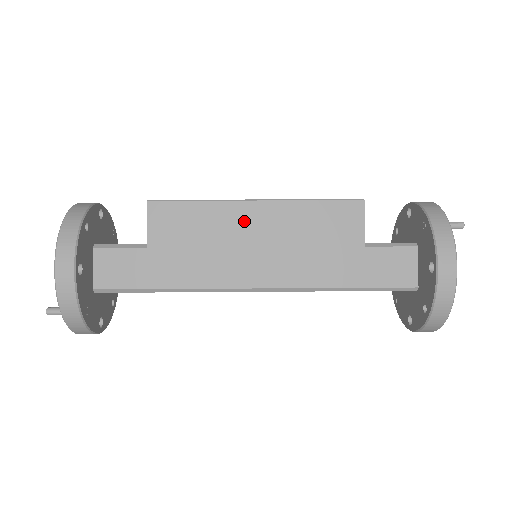
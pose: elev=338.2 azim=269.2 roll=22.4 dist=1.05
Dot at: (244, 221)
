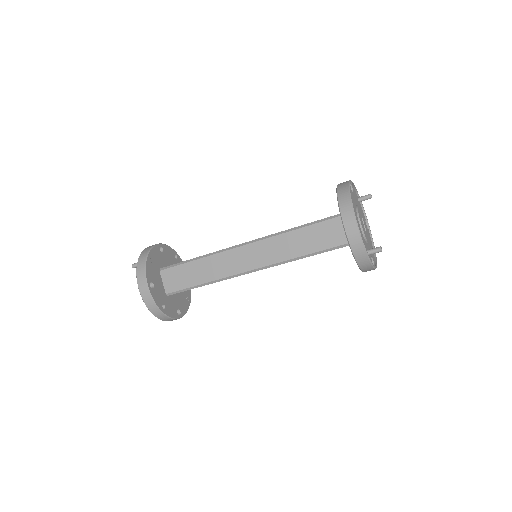
Dot at: occluded
